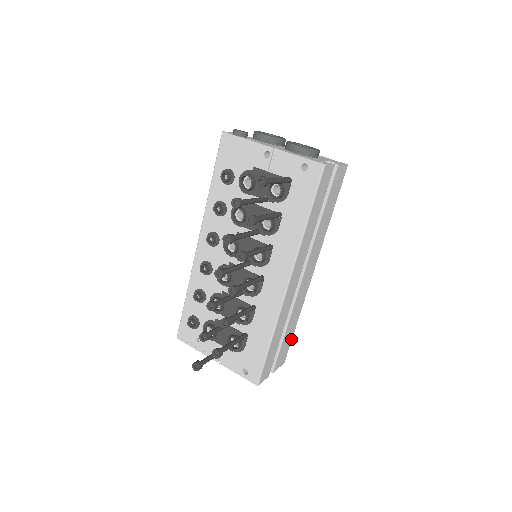
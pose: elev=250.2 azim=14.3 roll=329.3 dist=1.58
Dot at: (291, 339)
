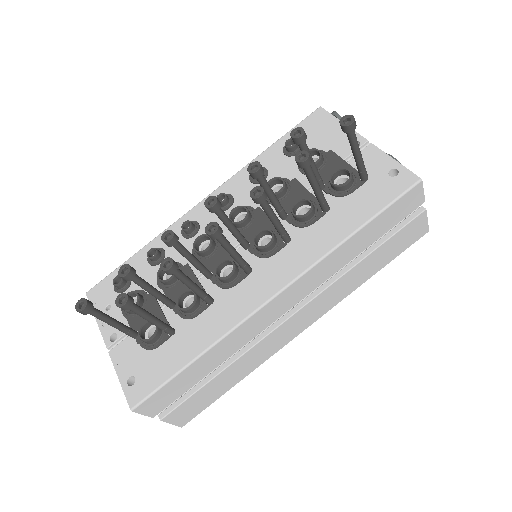
Dot at: (215, 398)
